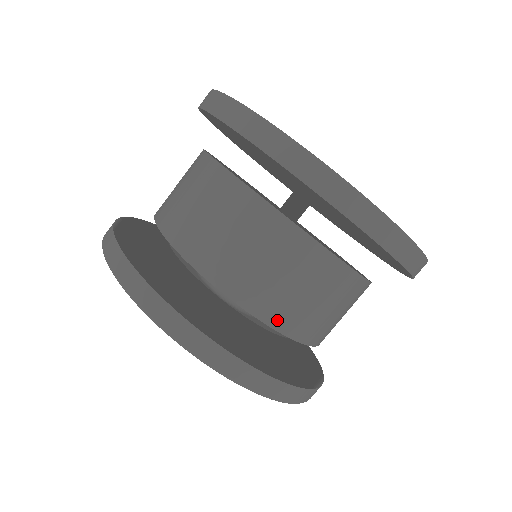
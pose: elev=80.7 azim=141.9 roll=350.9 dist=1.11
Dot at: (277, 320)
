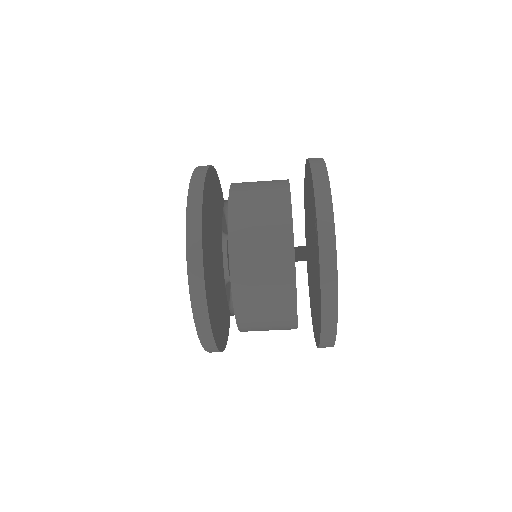
Dot at: (244, 329)
